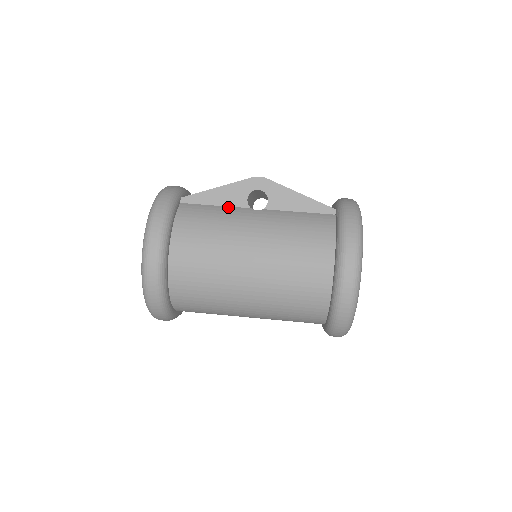
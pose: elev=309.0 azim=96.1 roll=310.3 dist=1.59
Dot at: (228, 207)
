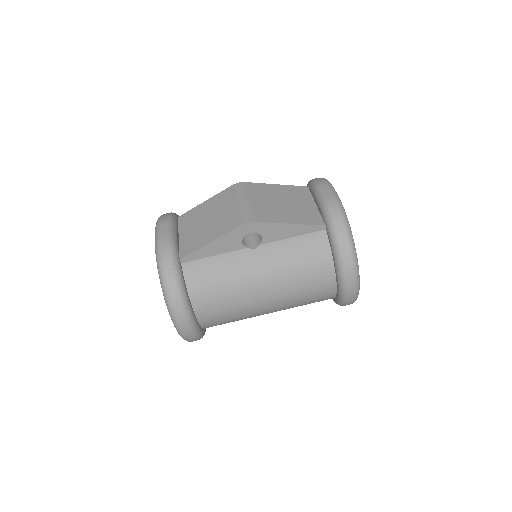
Dot at: (227, 254)
